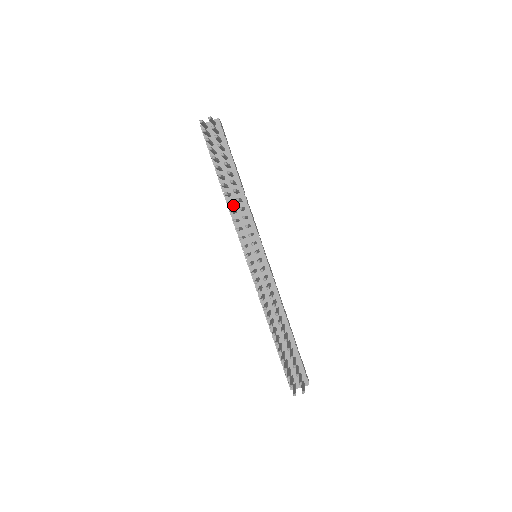
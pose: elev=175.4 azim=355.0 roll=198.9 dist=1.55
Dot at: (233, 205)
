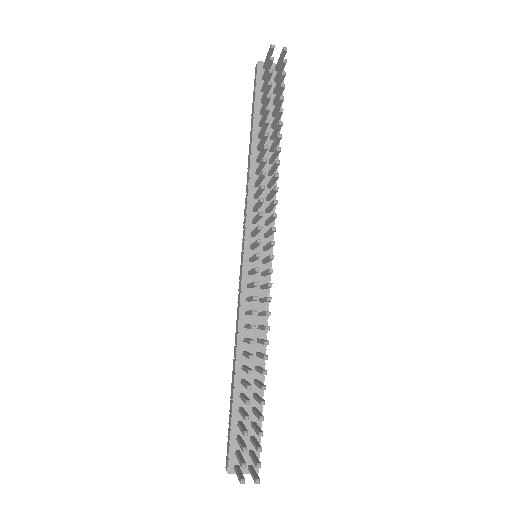
Dot at: (257, 175)
